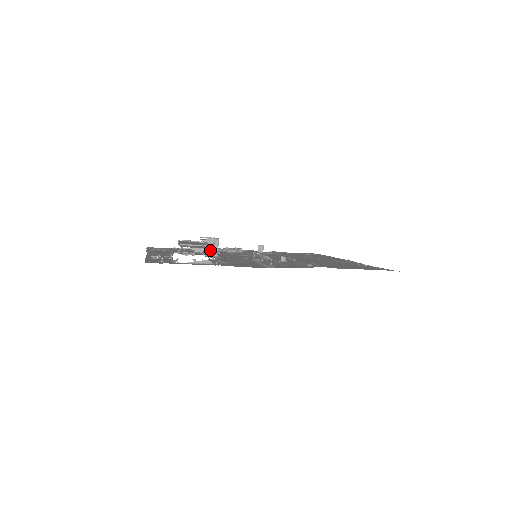
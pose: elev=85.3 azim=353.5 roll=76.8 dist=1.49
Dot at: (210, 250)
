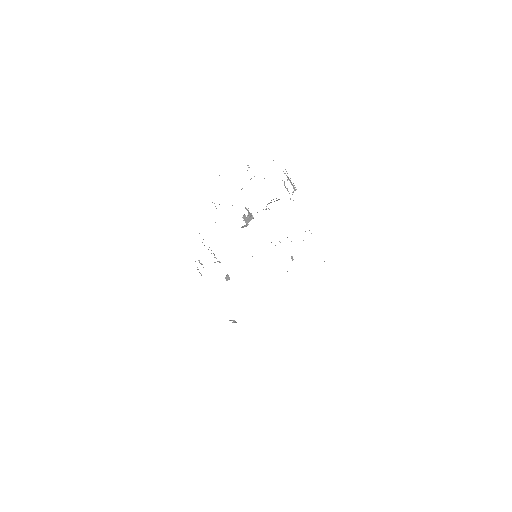
Dot at: (294, 189)
